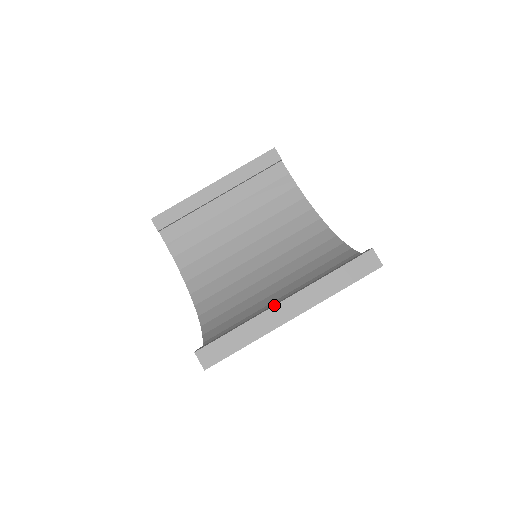
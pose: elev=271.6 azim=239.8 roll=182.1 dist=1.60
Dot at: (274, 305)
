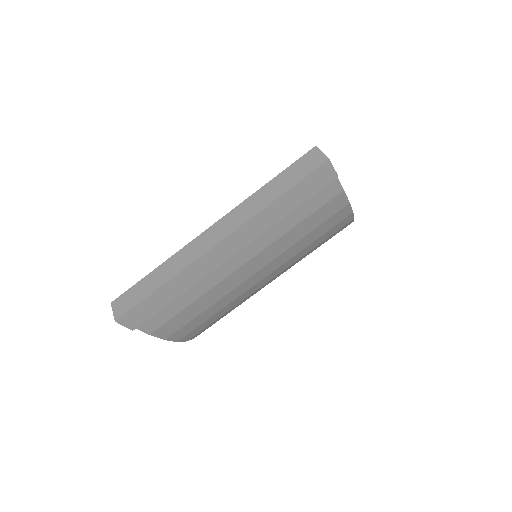
Dot at: (199, 235)
